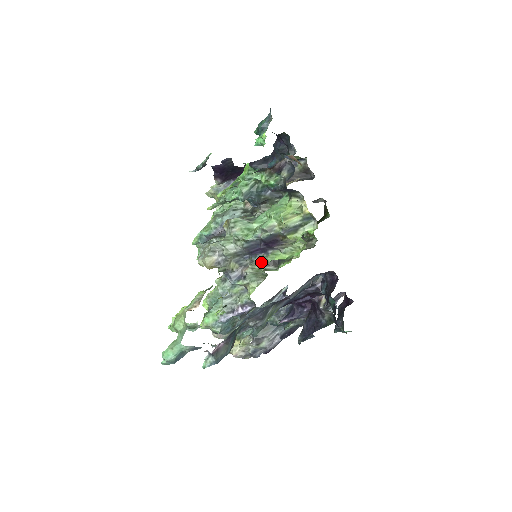
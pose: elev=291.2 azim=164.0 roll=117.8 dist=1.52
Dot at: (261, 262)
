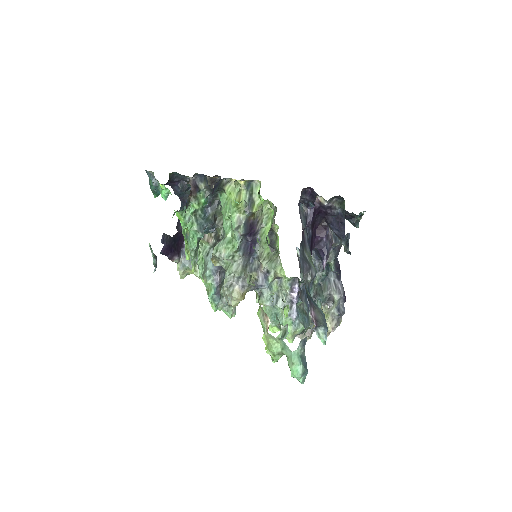
Dot at: (263, 250)
